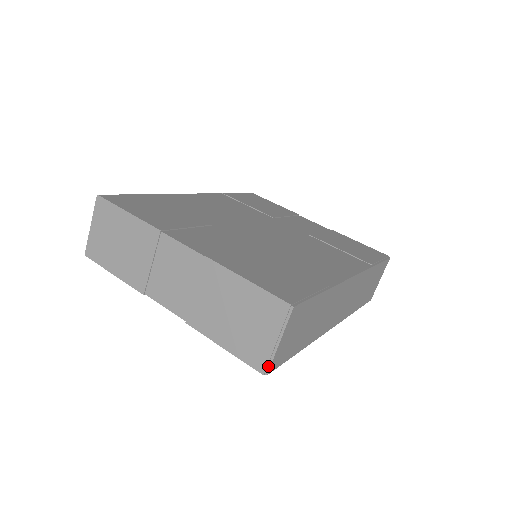
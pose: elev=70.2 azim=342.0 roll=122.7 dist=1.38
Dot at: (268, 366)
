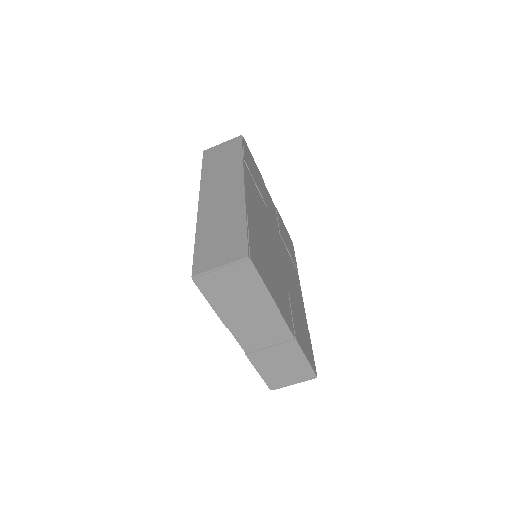
Dot at: (277, 388)
